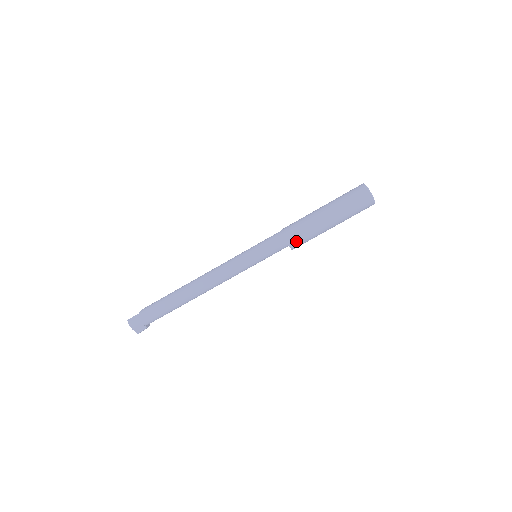
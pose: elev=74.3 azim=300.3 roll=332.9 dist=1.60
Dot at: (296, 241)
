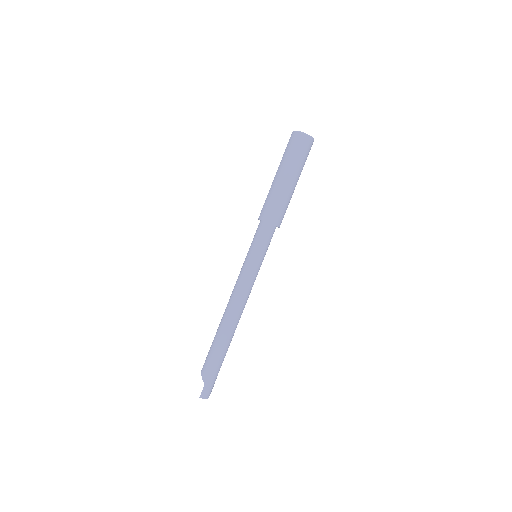
Dot at: occluded
